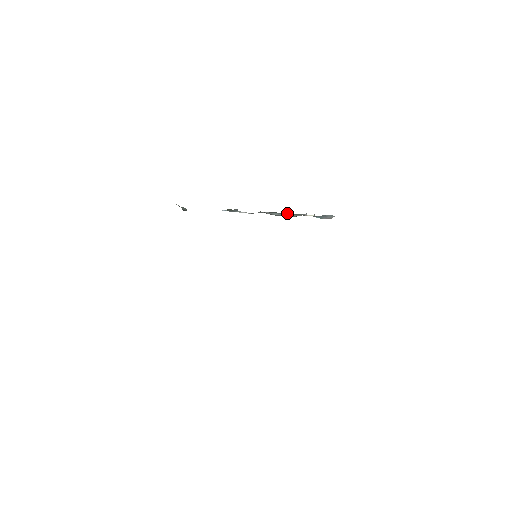
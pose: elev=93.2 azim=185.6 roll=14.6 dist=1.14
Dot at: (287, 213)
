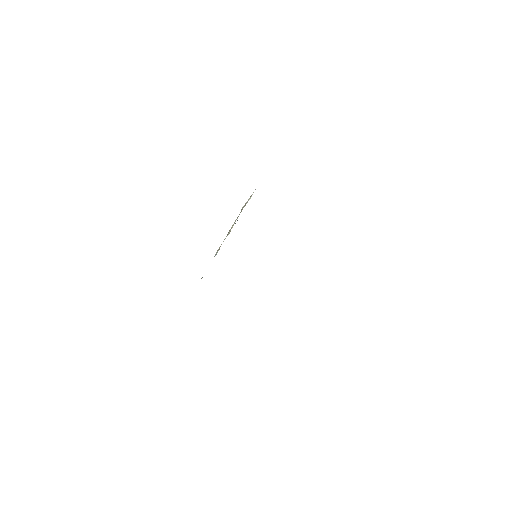
Dot at: occluded
